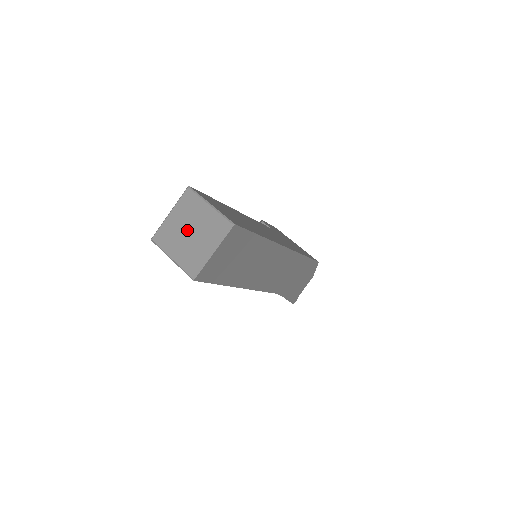
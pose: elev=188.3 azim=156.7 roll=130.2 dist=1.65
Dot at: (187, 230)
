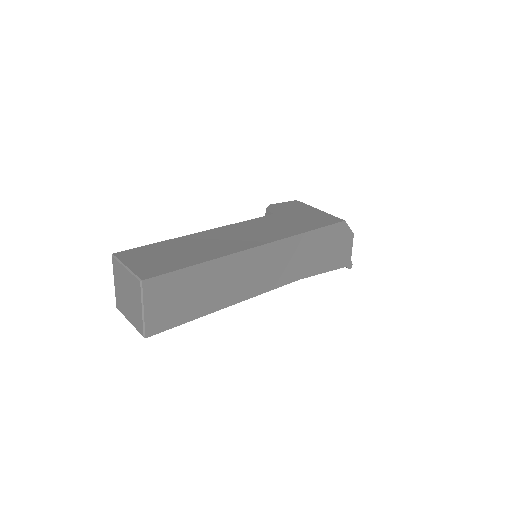
Dot at: (125, 294)
